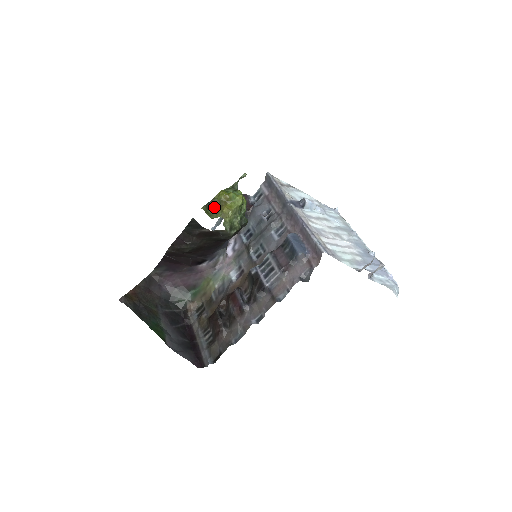
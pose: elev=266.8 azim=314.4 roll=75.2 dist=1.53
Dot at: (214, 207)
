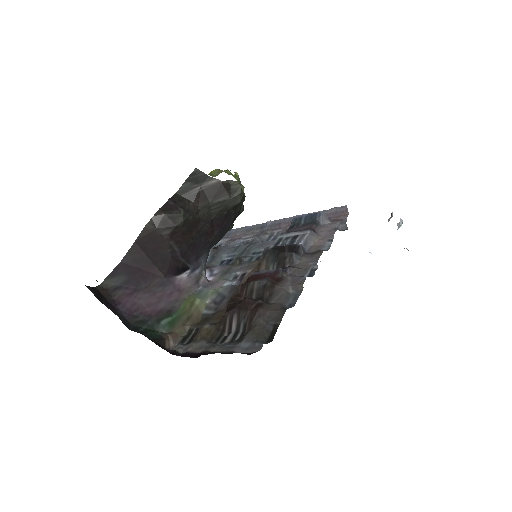
Dot at: occluded
